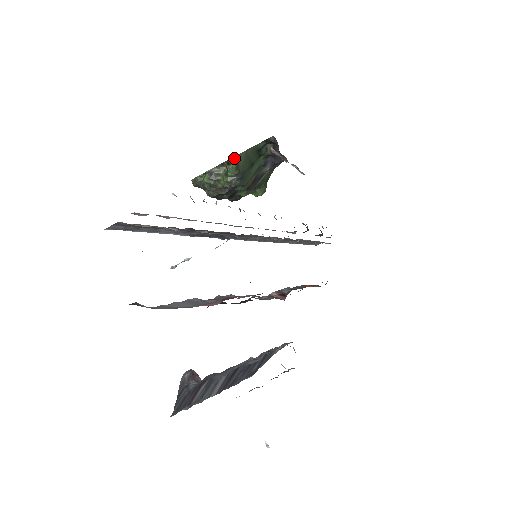
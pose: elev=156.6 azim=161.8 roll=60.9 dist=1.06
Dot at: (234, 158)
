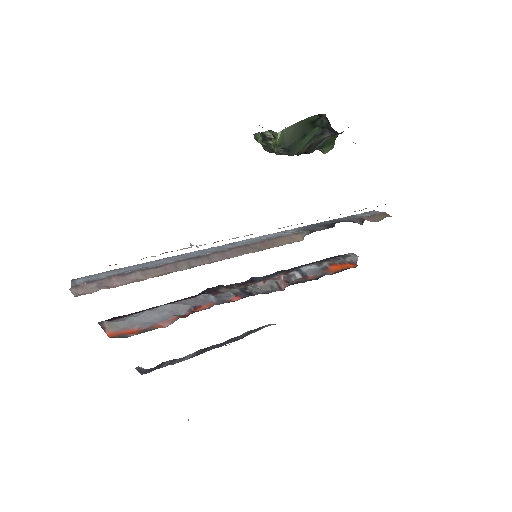
Dot at: (278, 134)
